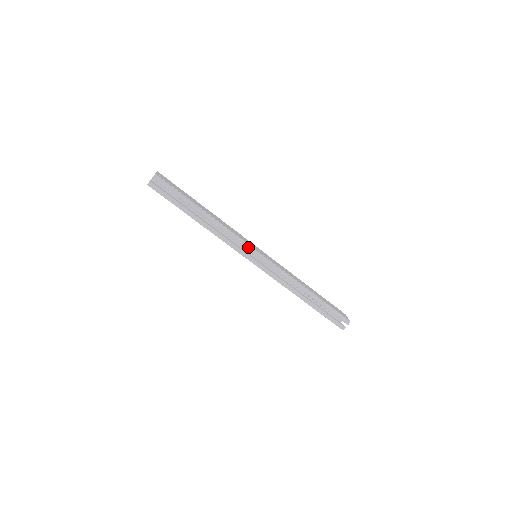
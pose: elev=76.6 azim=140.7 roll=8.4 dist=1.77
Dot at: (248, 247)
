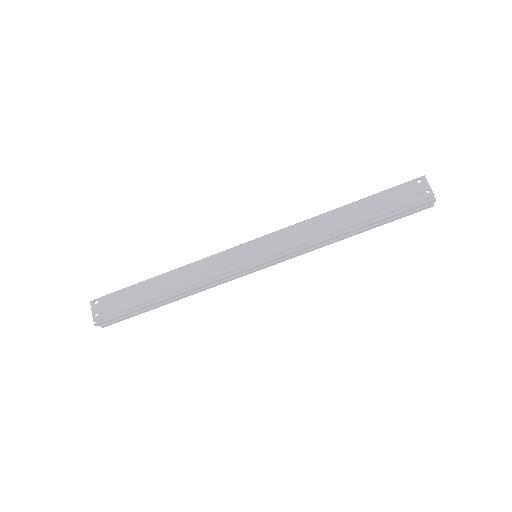
Dot at: (239, 273)
